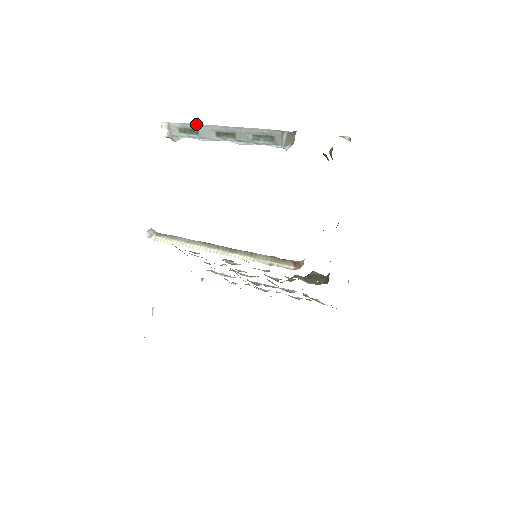
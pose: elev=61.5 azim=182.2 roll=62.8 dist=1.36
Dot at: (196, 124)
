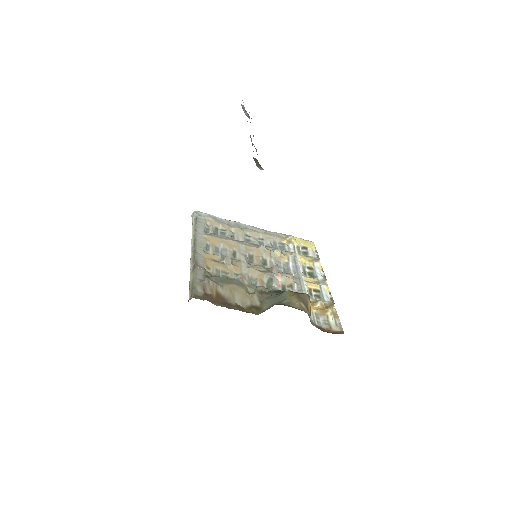
Dot at: occluded
